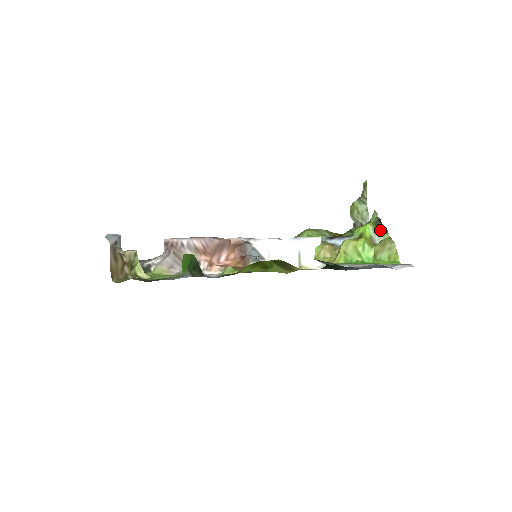
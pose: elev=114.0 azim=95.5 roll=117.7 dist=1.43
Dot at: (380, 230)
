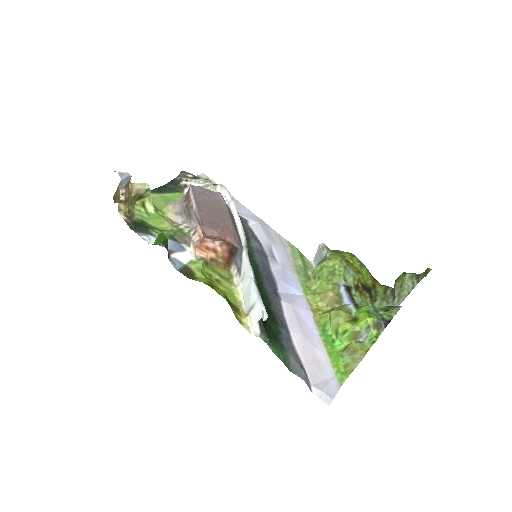
Dot at: (373, 334)
